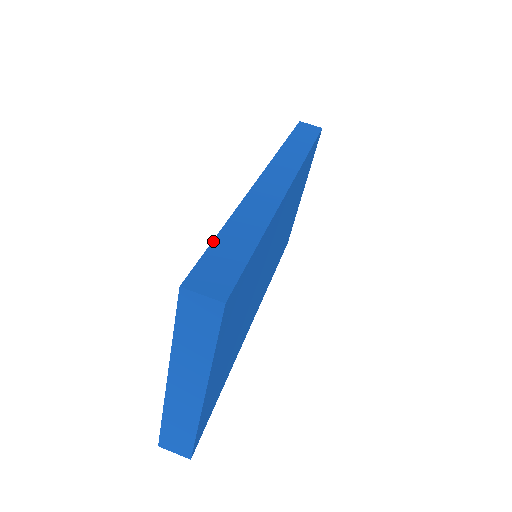
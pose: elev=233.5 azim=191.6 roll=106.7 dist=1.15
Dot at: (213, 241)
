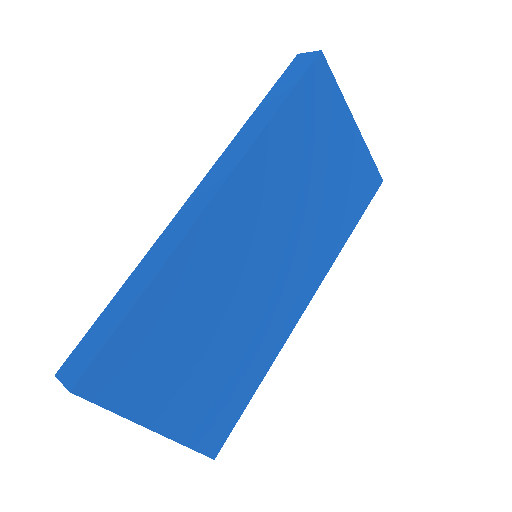
Dot at: (101, 314)
